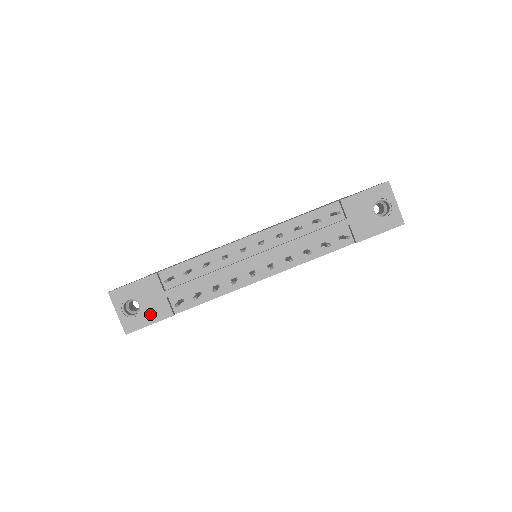
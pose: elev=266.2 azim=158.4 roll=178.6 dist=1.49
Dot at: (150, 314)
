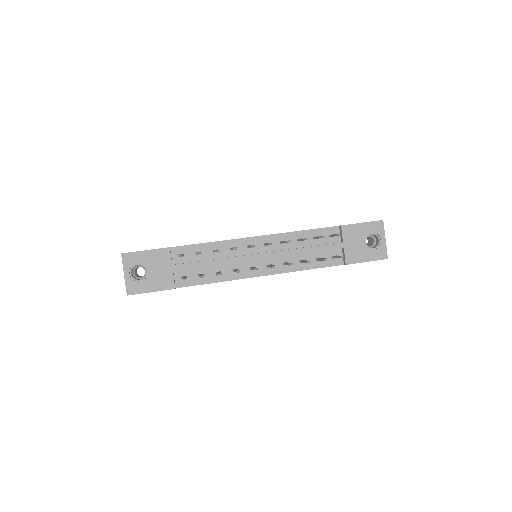
Dot at: (154, 282)
